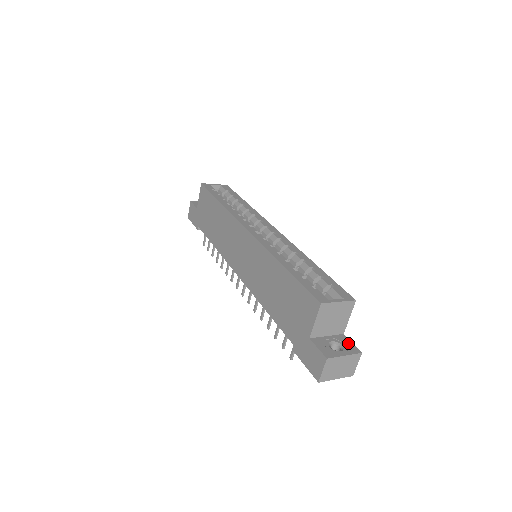
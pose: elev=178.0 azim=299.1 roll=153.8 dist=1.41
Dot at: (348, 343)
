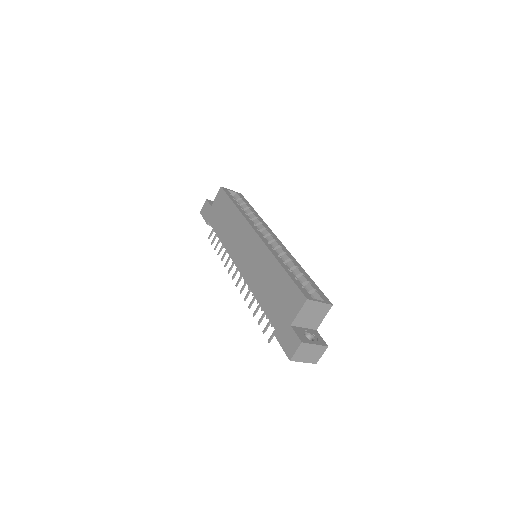
Dot at: (319, 337)
